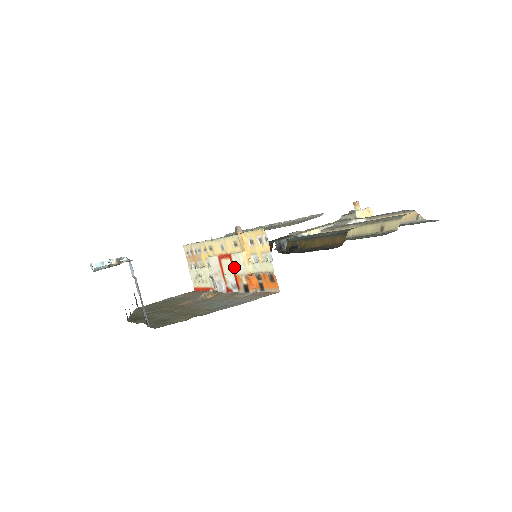
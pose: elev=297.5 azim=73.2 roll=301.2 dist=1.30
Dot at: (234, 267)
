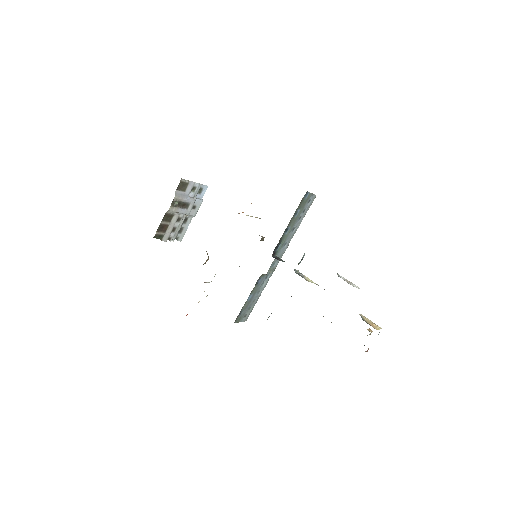
Dot at: occluded
